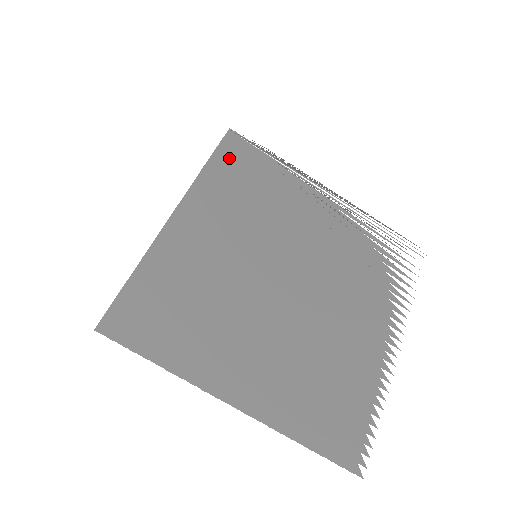
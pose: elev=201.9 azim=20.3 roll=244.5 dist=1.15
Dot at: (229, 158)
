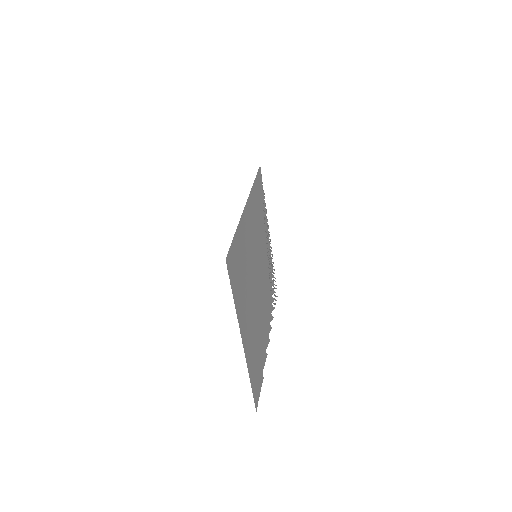
Dot at: occluded
